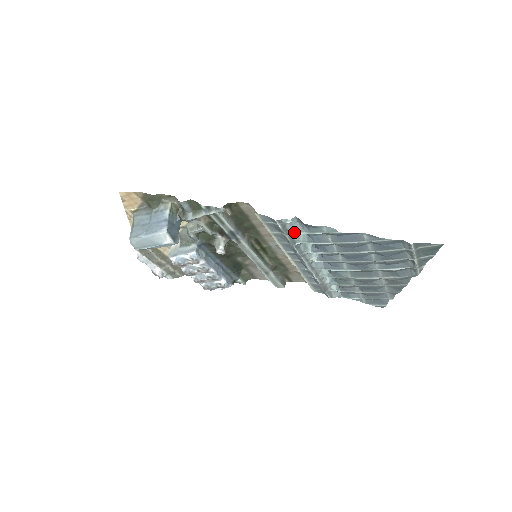
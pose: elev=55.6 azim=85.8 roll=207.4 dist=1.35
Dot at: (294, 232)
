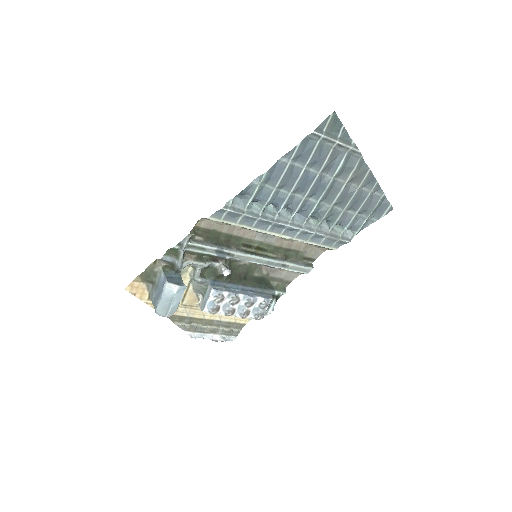
Dot at: (245, 207)
